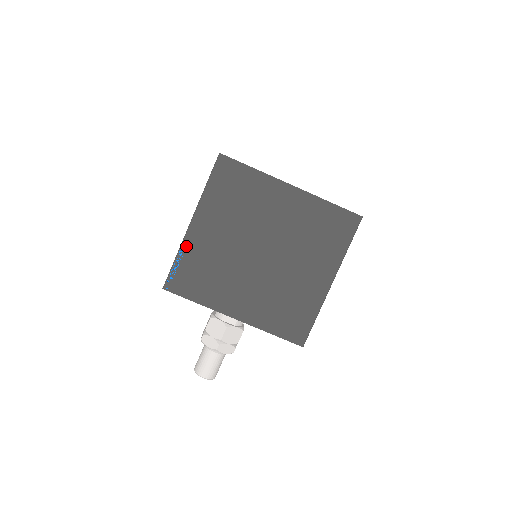
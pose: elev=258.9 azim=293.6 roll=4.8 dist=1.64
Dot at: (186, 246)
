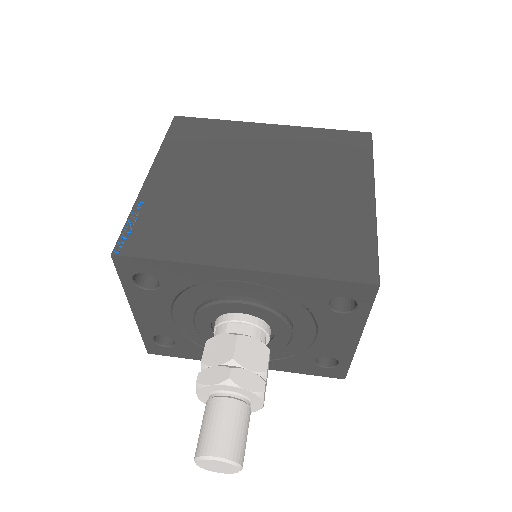
Dot at: (144, 199)
